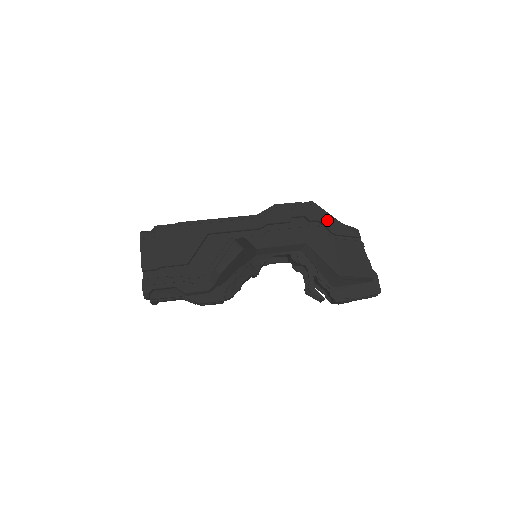
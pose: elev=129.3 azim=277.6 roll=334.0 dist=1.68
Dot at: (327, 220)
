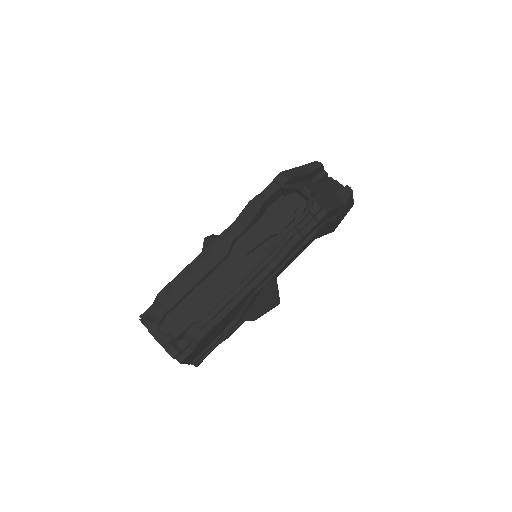
Dot at: (334, 213)
